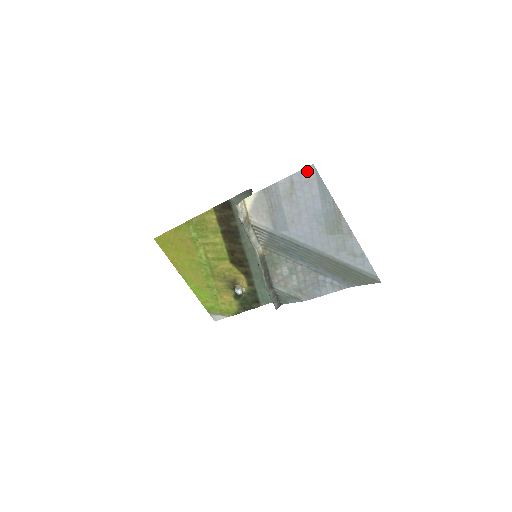
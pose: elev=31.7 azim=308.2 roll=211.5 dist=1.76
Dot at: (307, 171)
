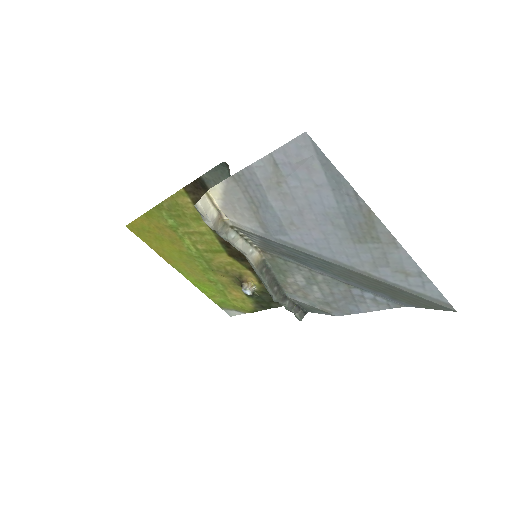
Dot at: (297, 145)
